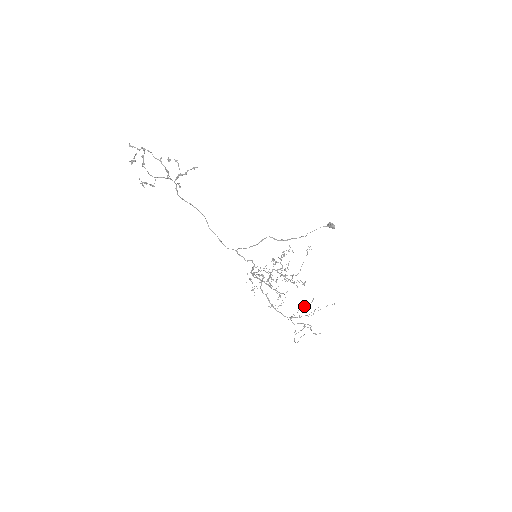
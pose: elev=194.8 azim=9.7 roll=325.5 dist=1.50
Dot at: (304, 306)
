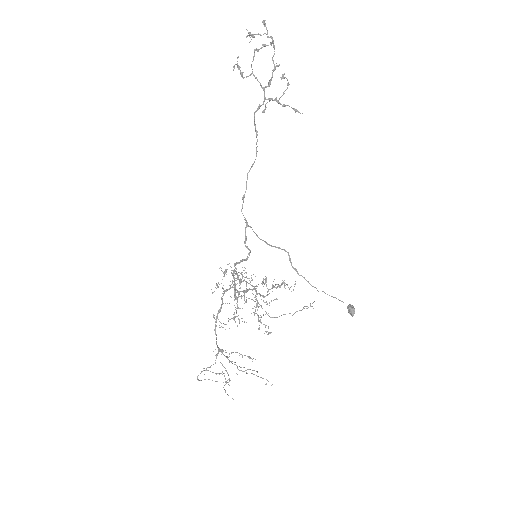
Dot at: occluded
